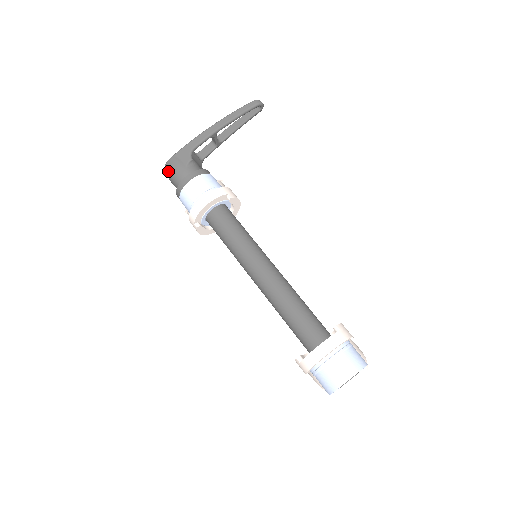
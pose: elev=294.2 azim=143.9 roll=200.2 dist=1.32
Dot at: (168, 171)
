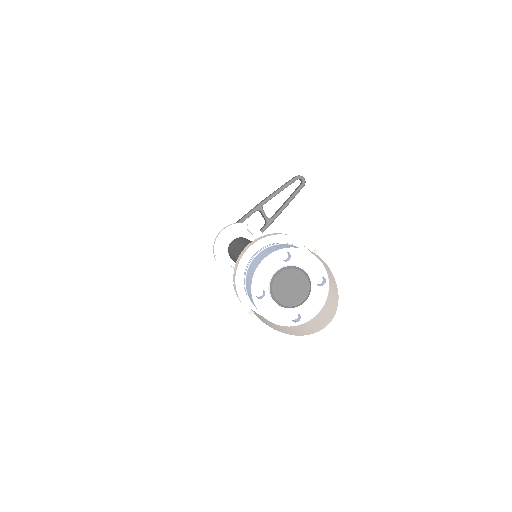
Dot at: occluded
